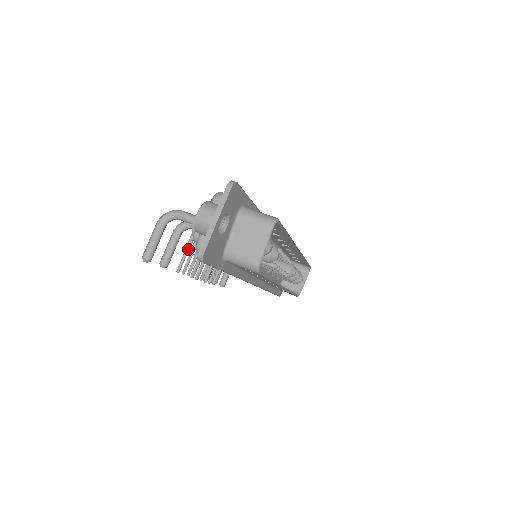
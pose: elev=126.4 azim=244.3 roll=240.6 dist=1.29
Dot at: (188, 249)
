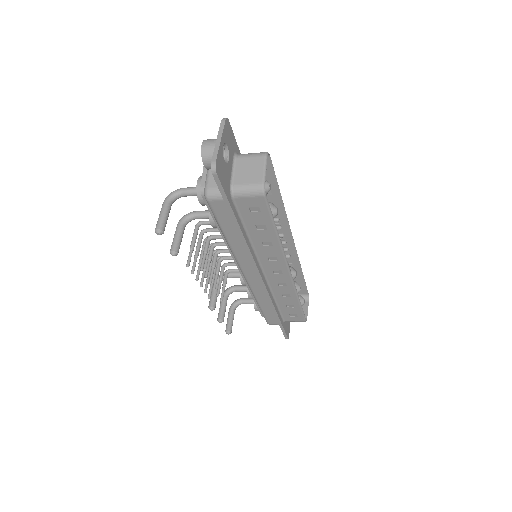
Dot at: (193, 245)
